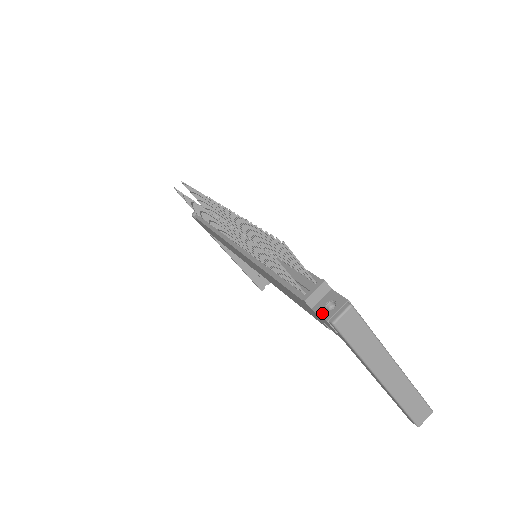
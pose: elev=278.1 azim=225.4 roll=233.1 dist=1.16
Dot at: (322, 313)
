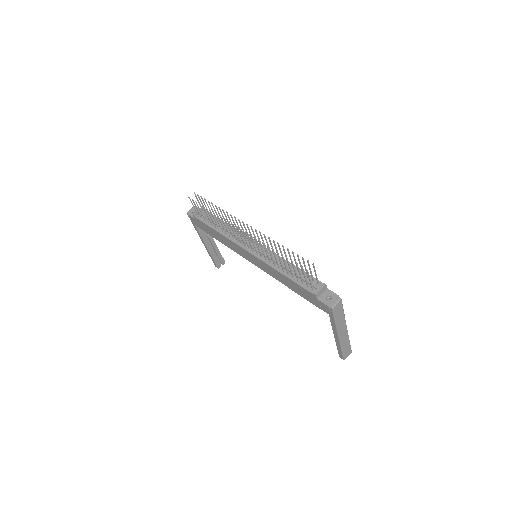
Dot at: (325, 302)
